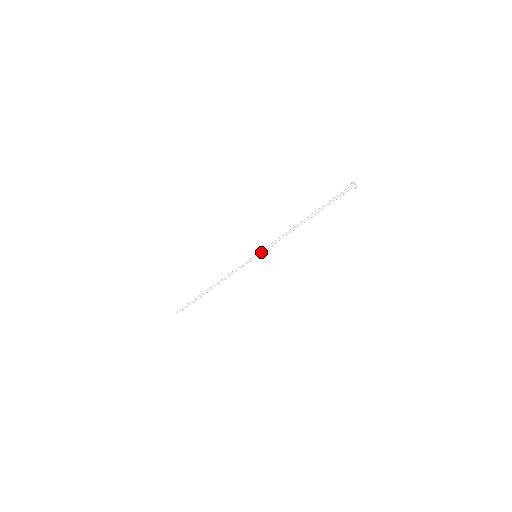
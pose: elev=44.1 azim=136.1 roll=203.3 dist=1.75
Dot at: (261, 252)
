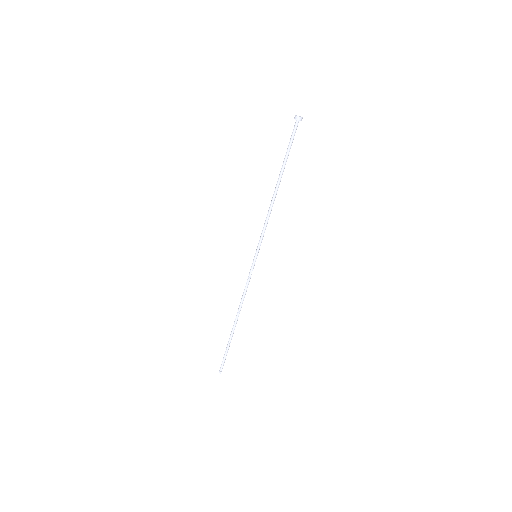
Dot at: (258, 248)
